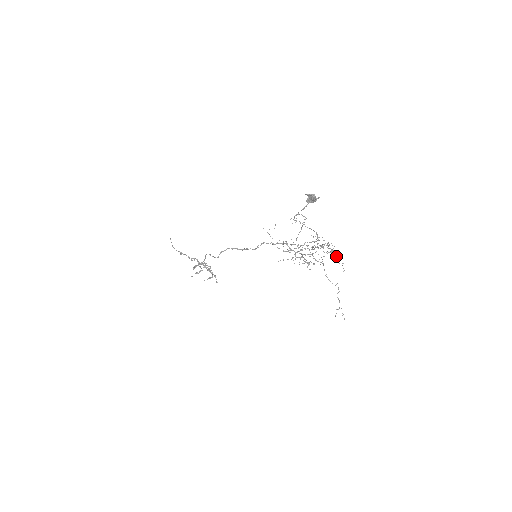
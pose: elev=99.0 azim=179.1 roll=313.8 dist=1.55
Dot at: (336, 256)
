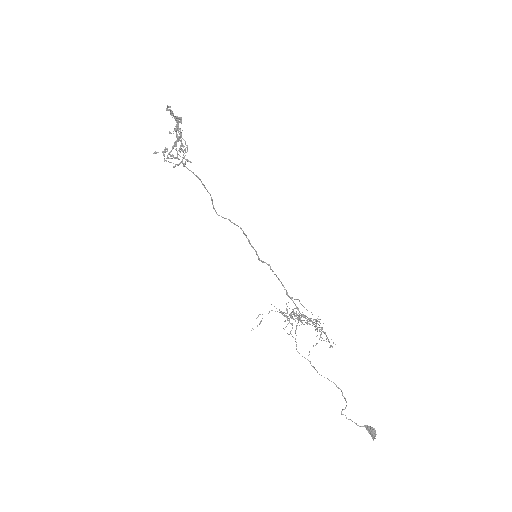
Dot at: occluded
